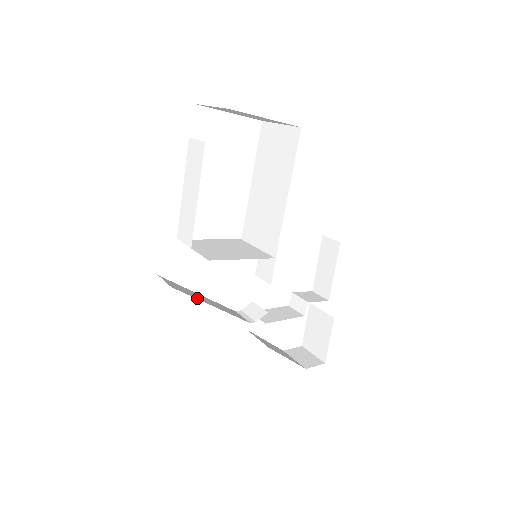
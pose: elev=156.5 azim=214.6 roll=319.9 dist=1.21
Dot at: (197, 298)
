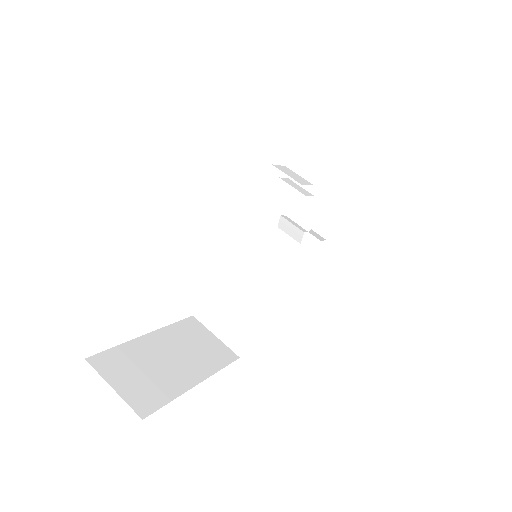
Dot at: occluded
